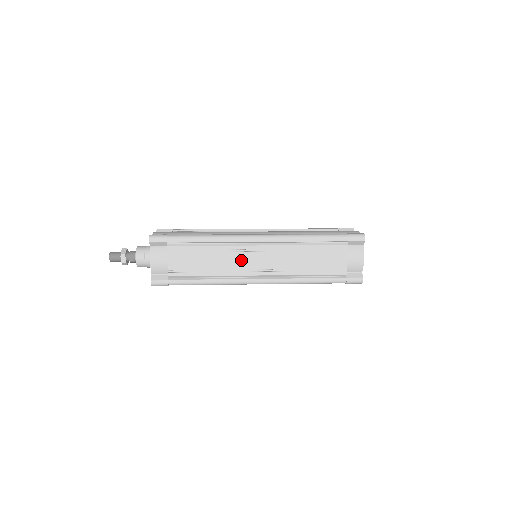
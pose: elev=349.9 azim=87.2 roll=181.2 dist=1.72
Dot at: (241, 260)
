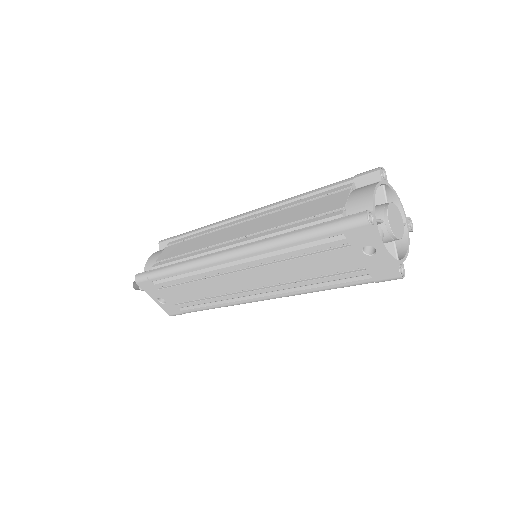
Dot at: (221, 236)
